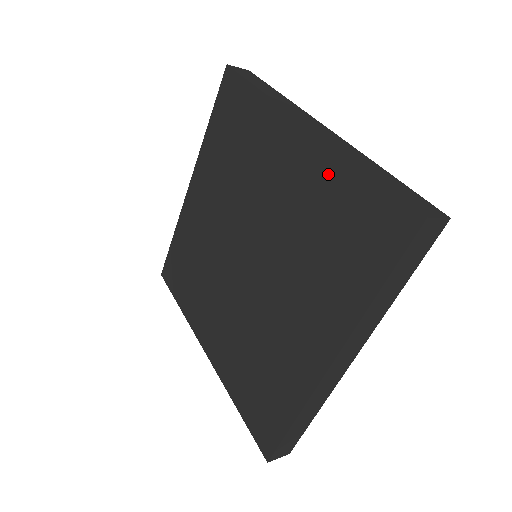
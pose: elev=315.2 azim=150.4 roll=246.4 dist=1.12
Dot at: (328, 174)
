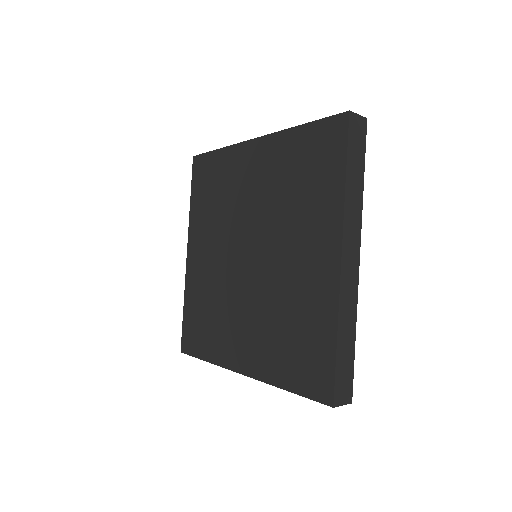
Dot at: (322, 308)
